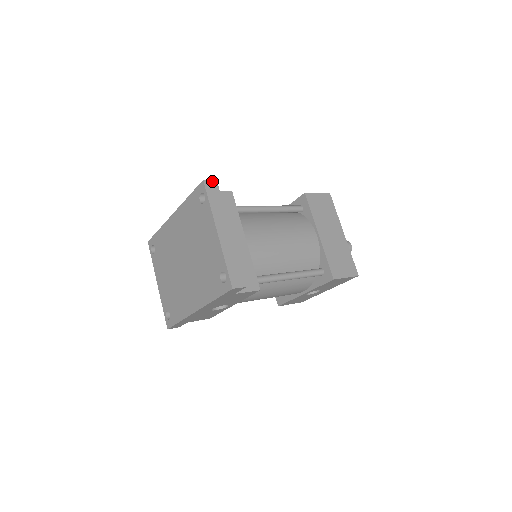
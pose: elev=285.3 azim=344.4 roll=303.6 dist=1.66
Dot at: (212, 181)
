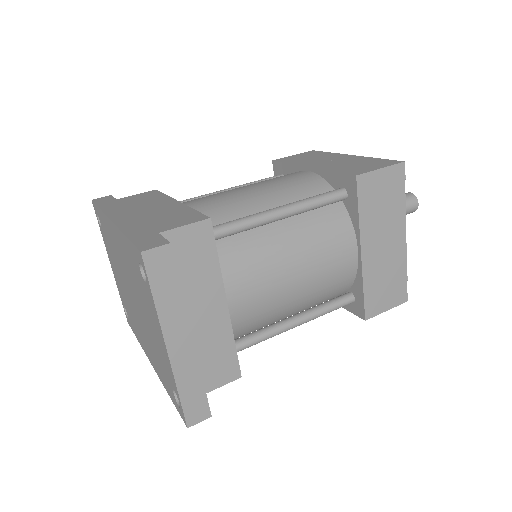
Dot at: (160, 248)
